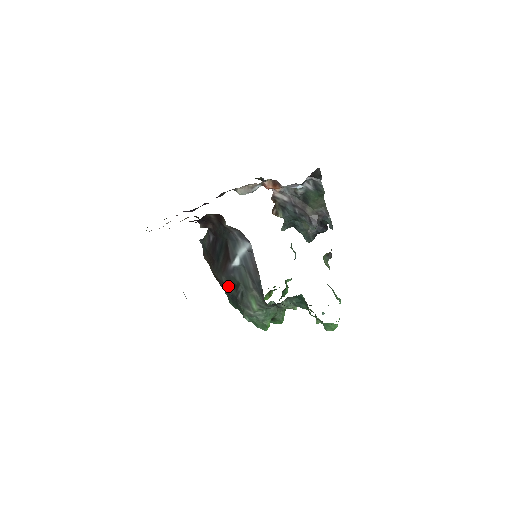
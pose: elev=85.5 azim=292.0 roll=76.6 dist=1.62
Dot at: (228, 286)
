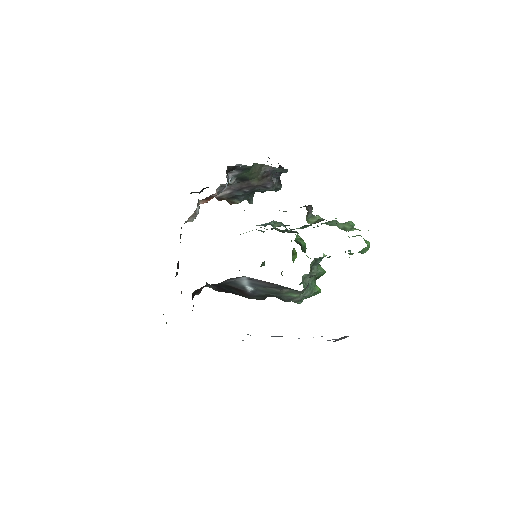
Dot at: (262, 299)
